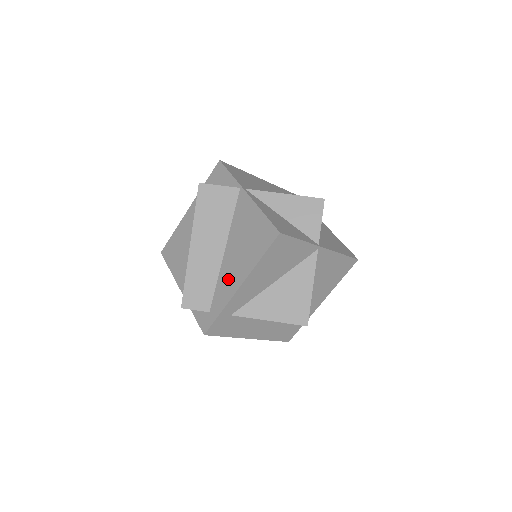
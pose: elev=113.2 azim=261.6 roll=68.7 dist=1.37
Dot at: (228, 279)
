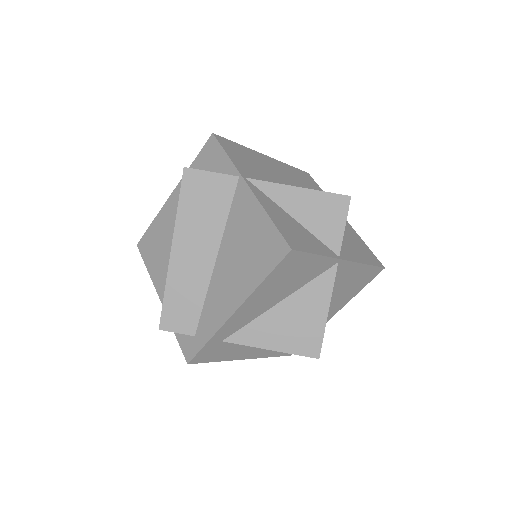
Dot at: (220, 298)
